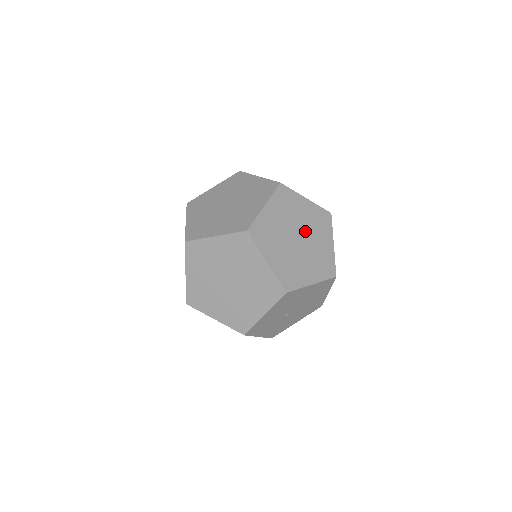
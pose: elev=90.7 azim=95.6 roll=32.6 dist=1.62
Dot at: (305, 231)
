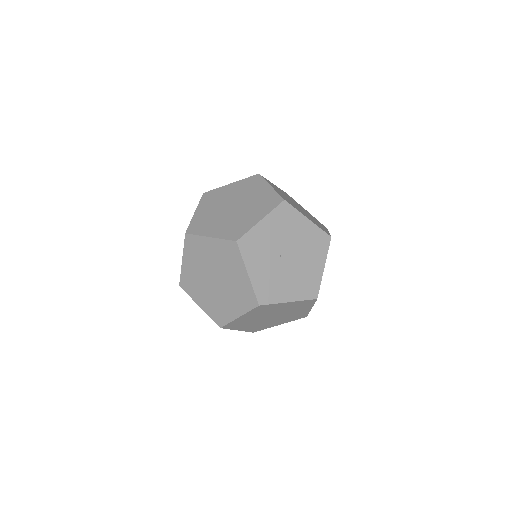
Dot at: (304, 211)
